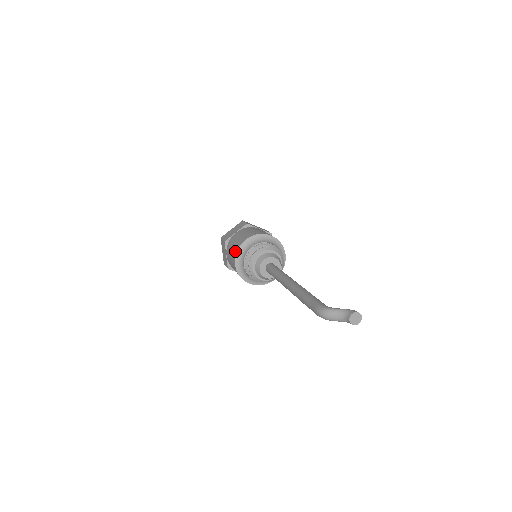
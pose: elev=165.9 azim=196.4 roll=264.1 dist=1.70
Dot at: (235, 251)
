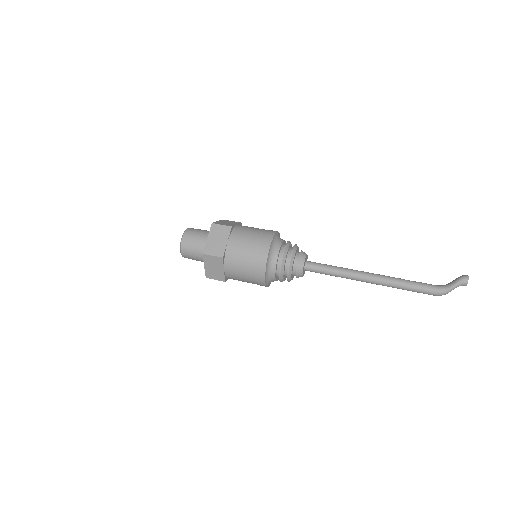
Dot at: occluded
